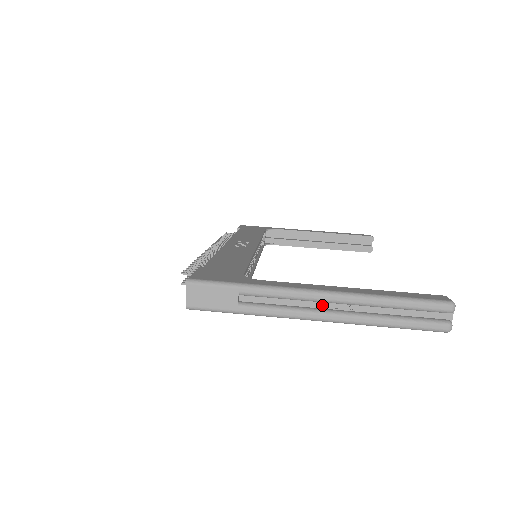
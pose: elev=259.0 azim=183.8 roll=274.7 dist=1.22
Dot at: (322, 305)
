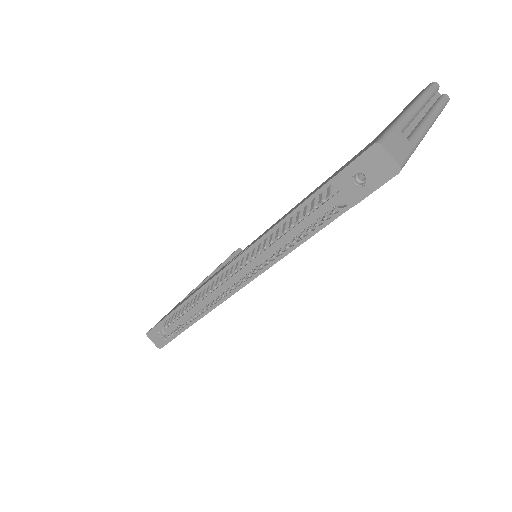
Dot at: (418, 118)
